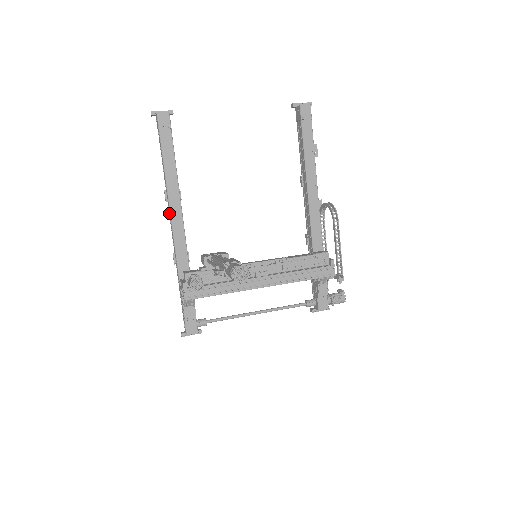
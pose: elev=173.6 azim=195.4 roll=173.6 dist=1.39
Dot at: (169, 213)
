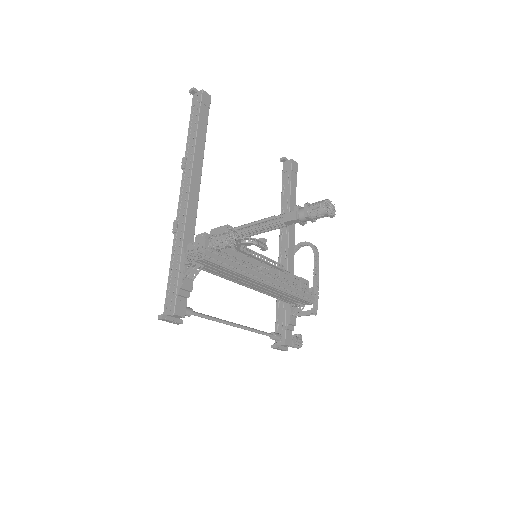
Dot at: (184, 179)
